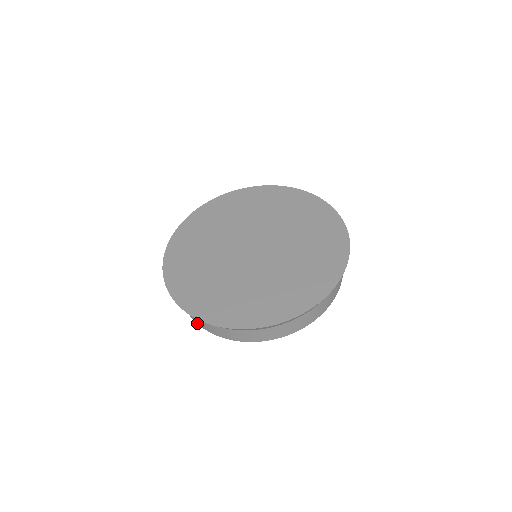
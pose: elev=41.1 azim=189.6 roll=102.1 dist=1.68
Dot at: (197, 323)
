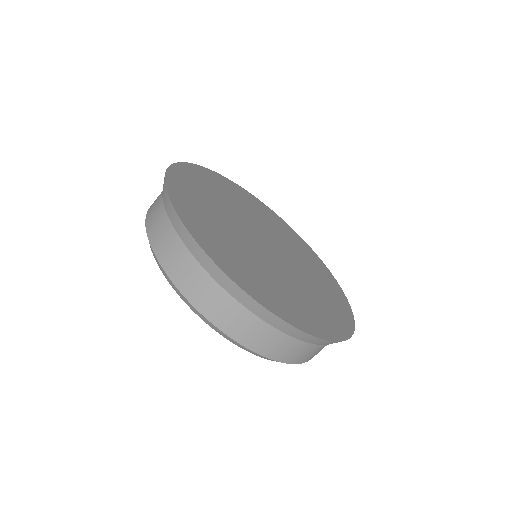
Dot at: occluded
